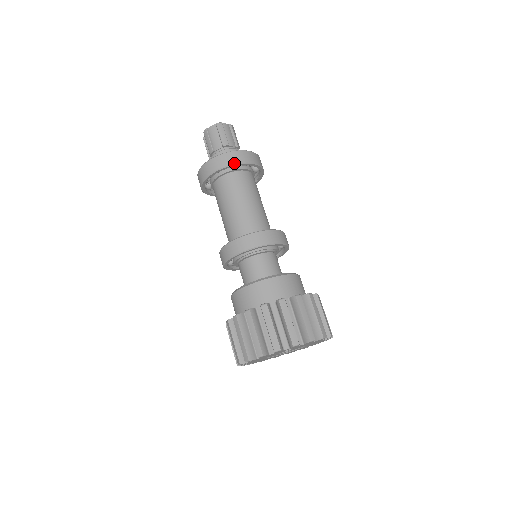
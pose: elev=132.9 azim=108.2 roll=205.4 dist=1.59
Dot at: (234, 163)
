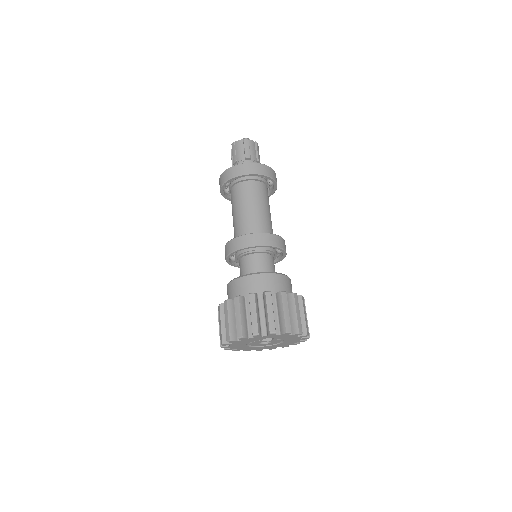
Dot at: (251, 173)
